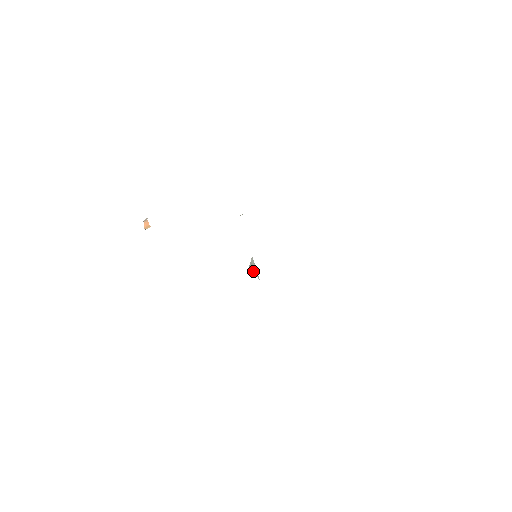
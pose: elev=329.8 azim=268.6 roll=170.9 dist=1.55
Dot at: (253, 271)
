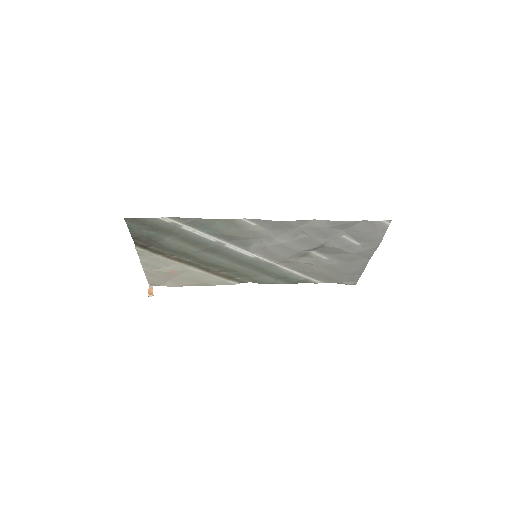
Dot at: (254, 244)
